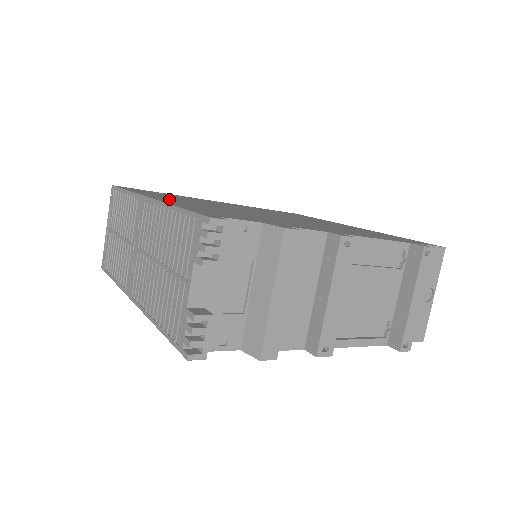
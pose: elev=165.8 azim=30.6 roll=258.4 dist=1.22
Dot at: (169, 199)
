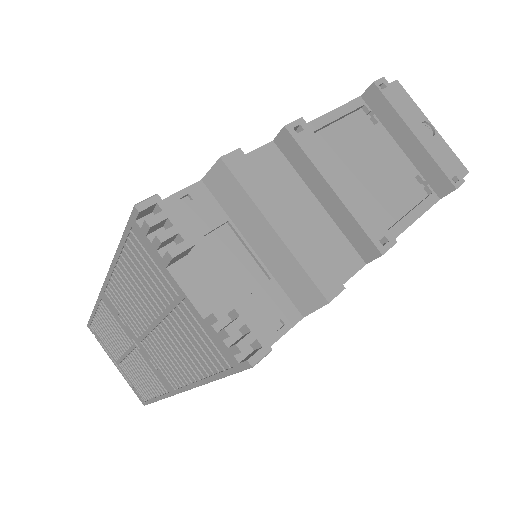
Dot at: occluded
